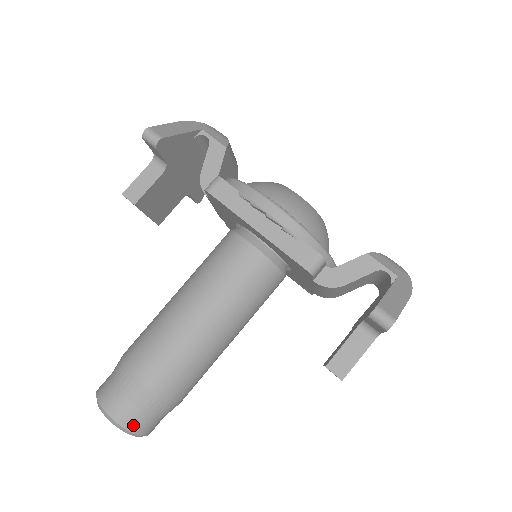
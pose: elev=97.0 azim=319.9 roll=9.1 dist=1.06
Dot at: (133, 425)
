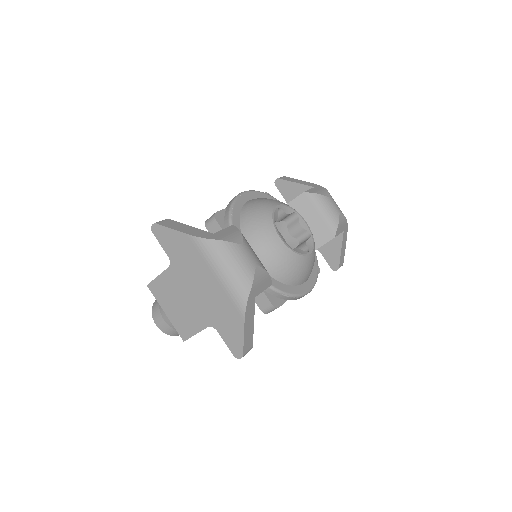
Dot at: occluded
